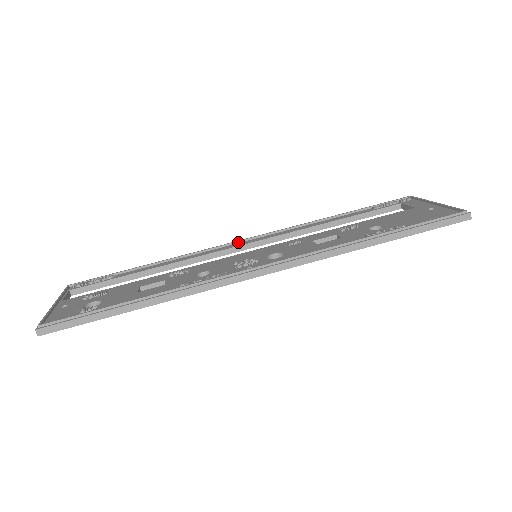
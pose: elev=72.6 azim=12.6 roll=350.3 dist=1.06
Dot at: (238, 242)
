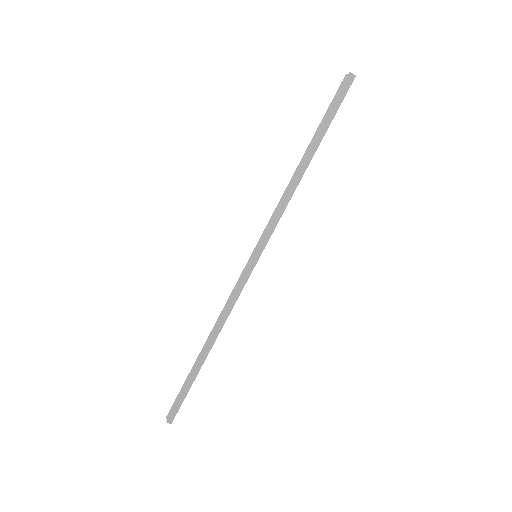
Dot at: occluded
